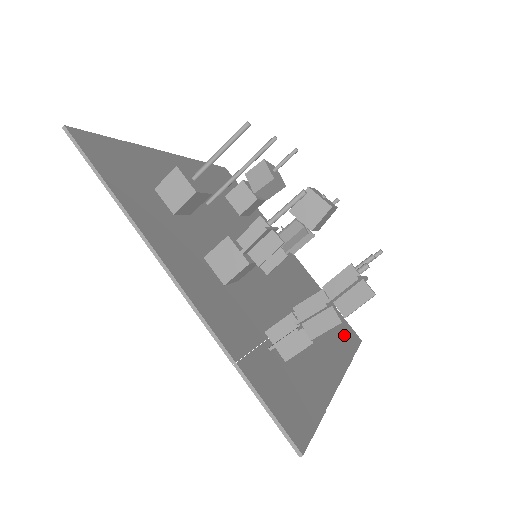
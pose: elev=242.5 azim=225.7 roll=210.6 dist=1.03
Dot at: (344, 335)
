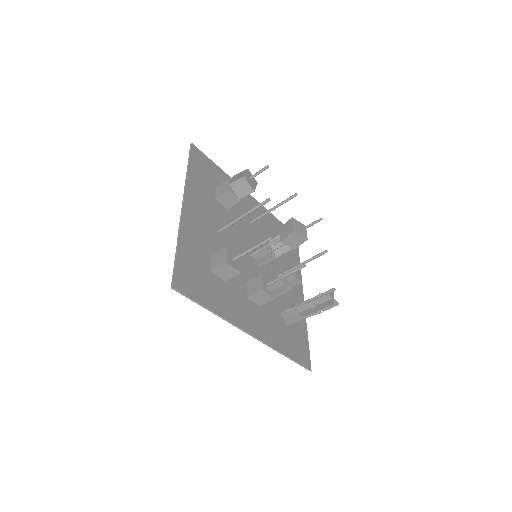
Dot at: occluded
